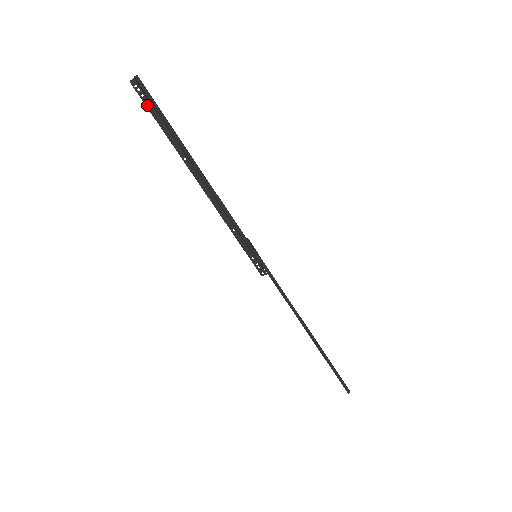
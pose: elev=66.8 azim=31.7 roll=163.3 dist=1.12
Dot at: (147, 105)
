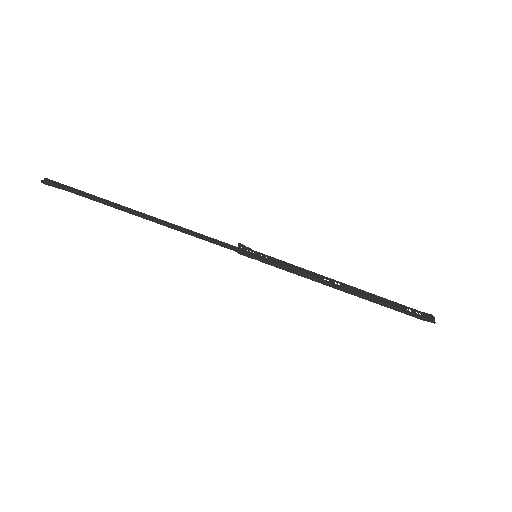
Dot at: occluded
